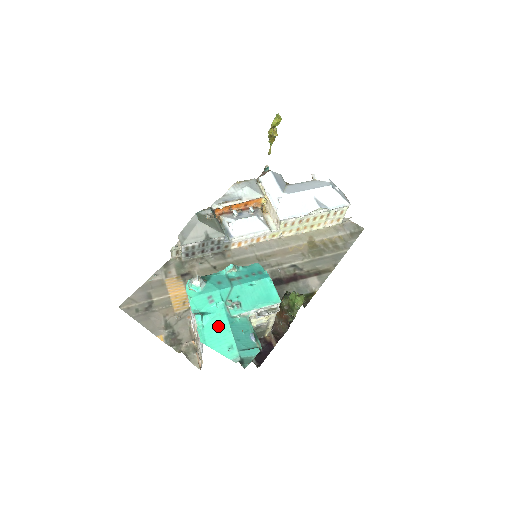
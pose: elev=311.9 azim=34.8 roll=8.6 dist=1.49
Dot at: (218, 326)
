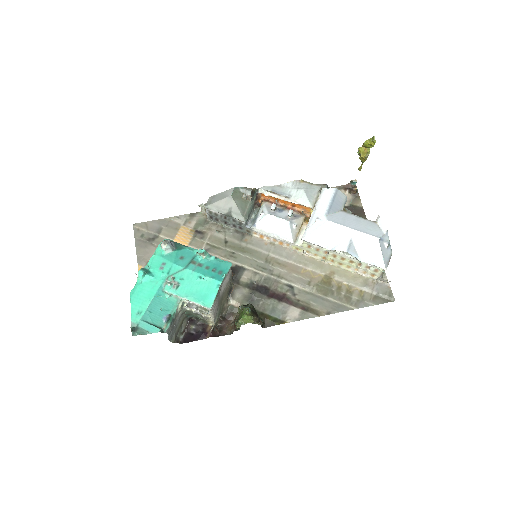
Dot at: (148, 290)
